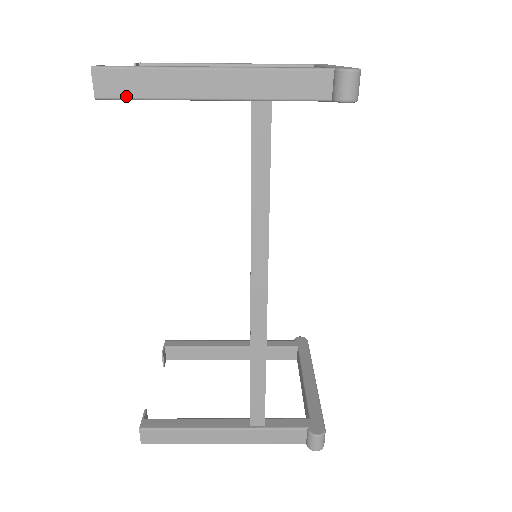
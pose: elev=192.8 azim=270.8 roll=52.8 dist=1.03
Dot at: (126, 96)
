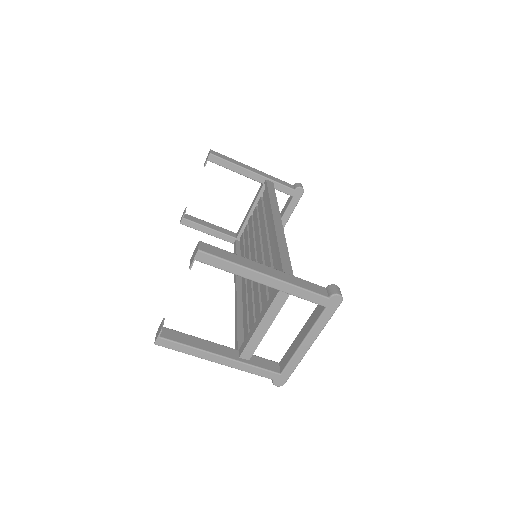
Dot at: (222, 158)
